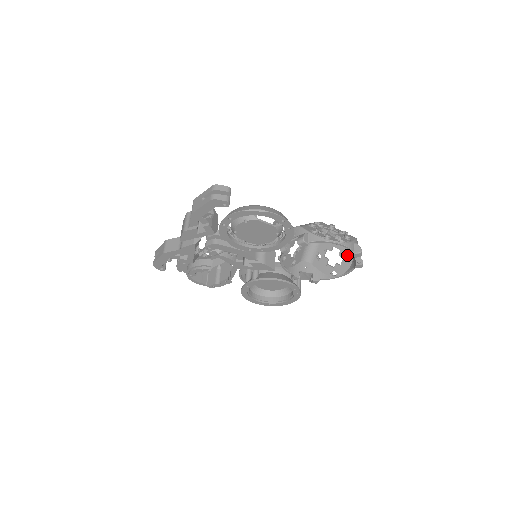
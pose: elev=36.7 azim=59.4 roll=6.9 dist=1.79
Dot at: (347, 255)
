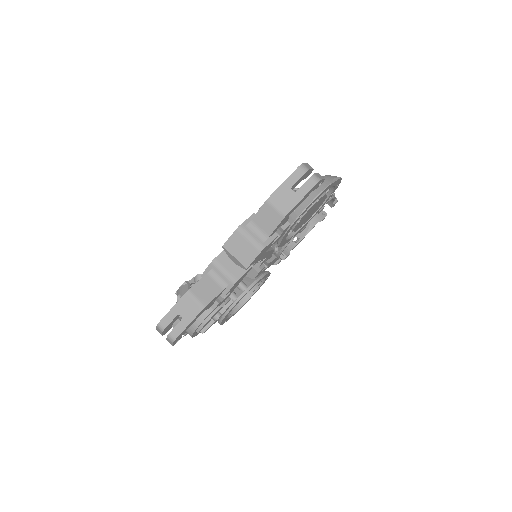
Dot at: occluded
